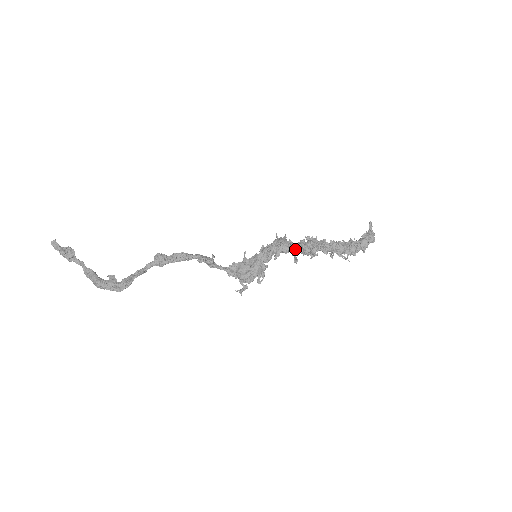
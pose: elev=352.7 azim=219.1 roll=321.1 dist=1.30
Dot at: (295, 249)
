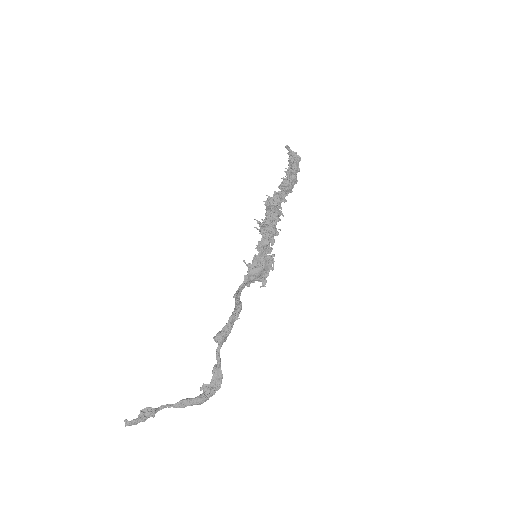
Dot at: (274, 223)
